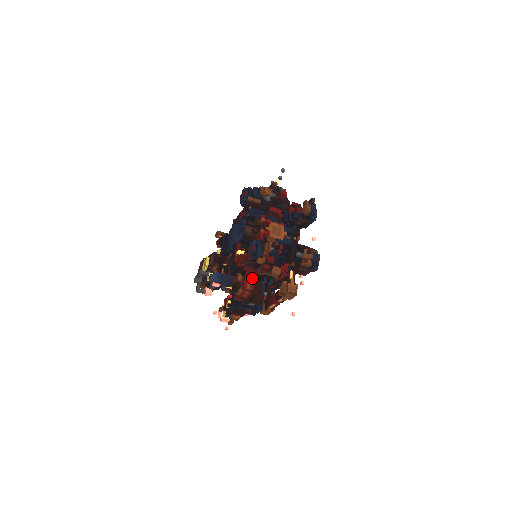
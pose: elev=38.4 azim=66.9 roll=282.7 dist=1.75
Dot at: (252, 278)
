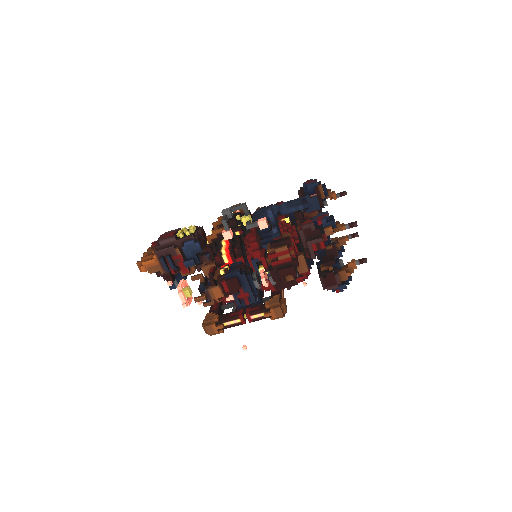
Dot at: occluded
